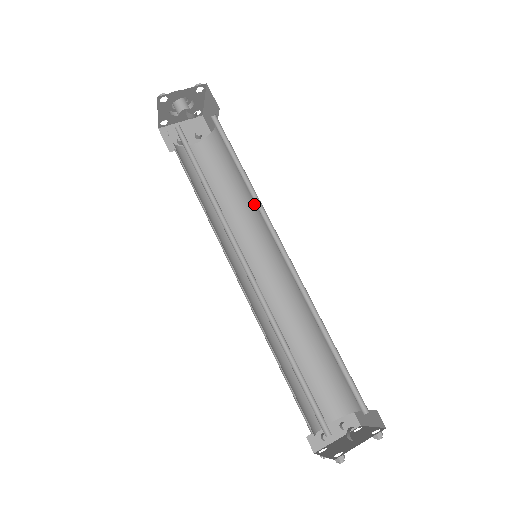
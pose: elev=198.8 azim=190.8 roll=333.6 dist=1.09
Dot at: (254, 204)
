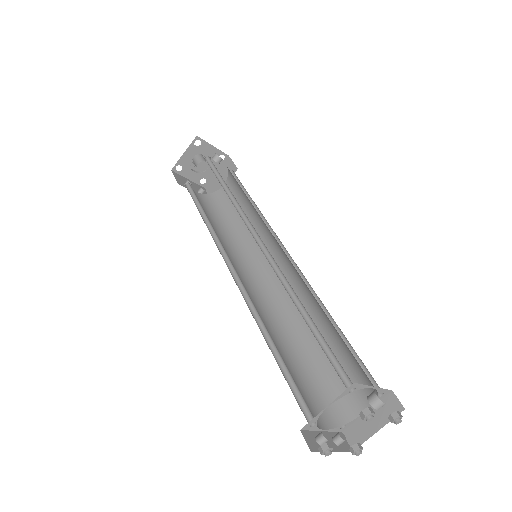
Dot at: (251, 235)
